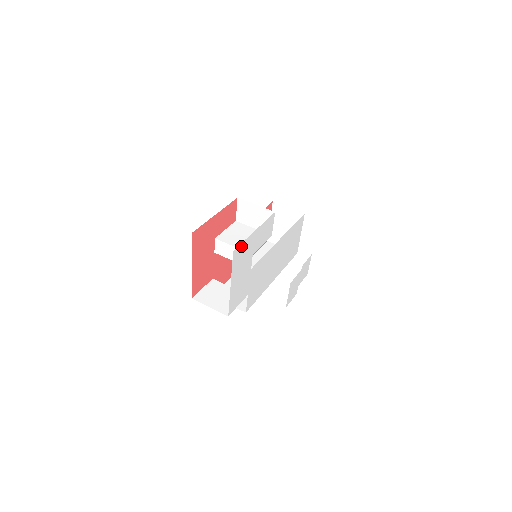
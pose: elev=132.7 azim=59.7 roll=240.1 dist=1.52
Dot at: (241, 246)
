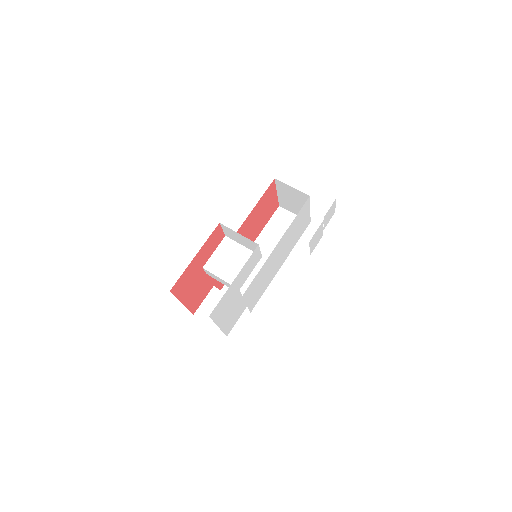
Dot at: (219, 304)
